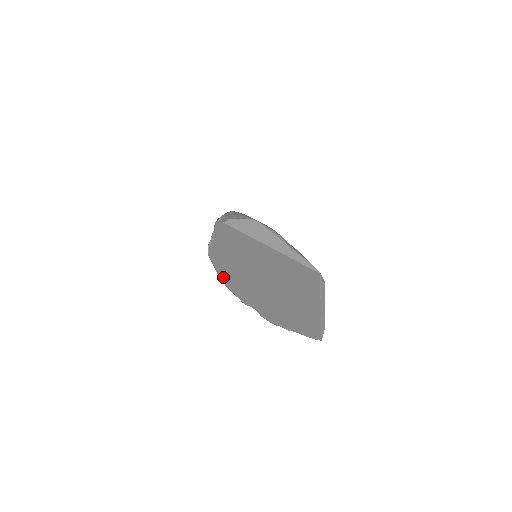
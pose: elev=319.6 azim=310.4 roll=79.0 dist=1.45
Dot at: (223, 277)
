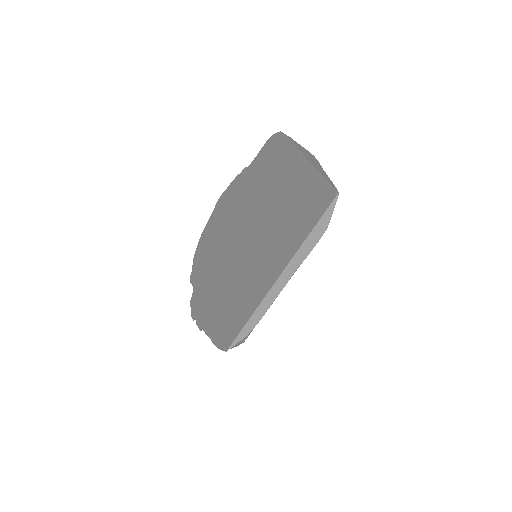
Dot at: (206, 232)
